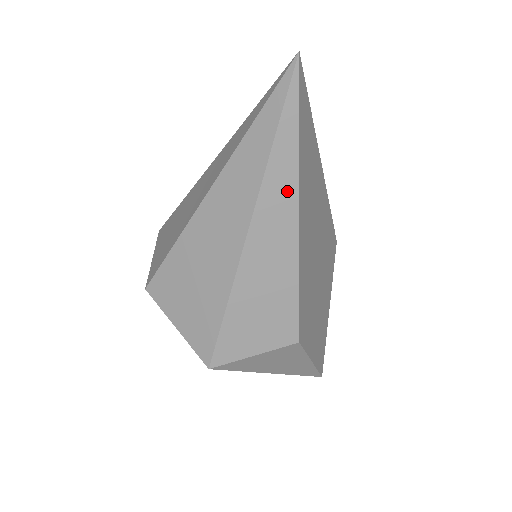
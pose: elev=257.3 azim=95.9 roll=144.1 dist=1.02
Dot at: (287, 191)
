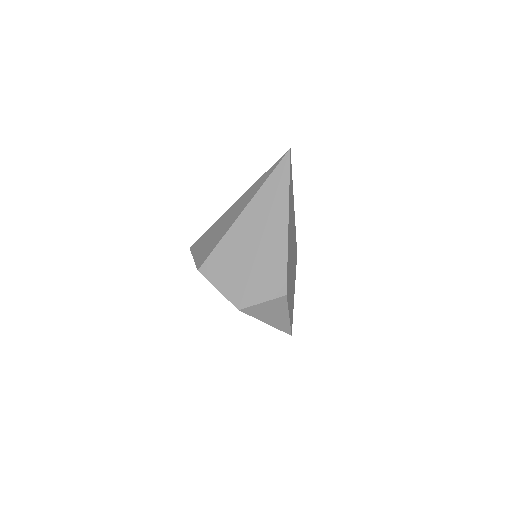
Dot at: (283, 211)
